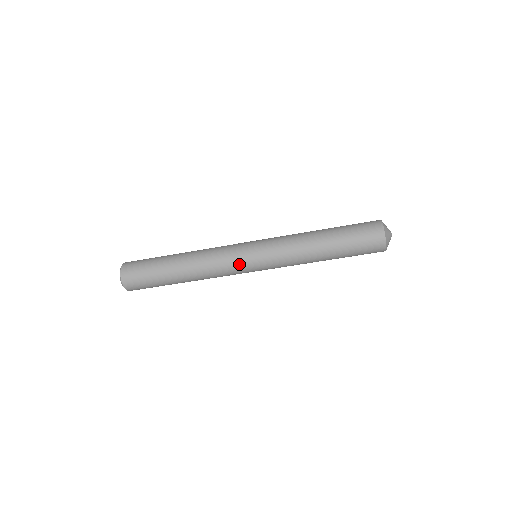
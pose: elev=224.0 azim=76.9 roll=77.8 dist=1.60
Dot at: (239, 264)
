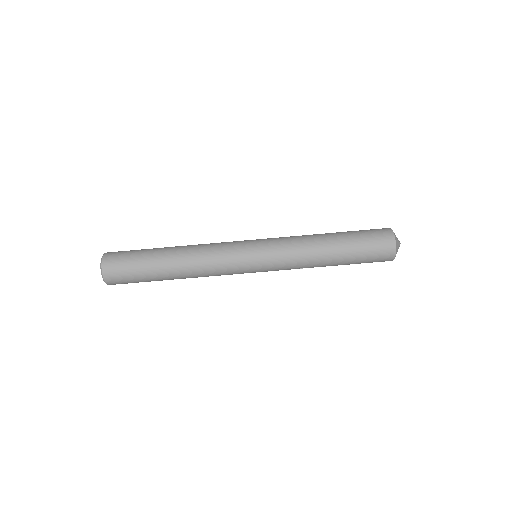
Dot at: (238, 251)
